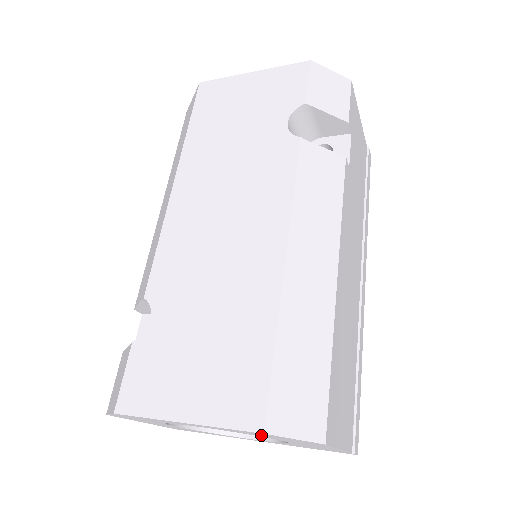
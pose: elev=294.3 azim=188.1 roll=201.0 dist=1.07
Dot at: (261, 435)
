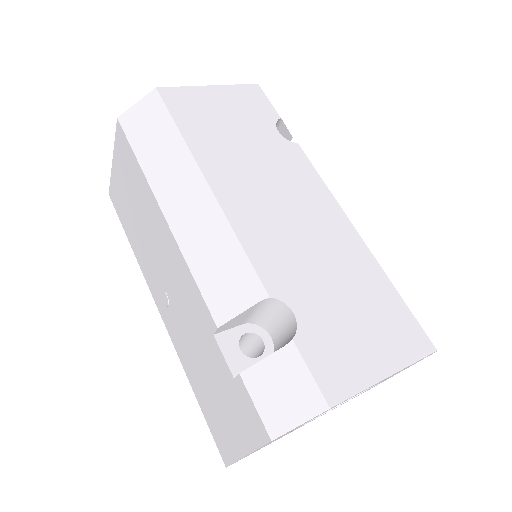
Dot at: occluded
